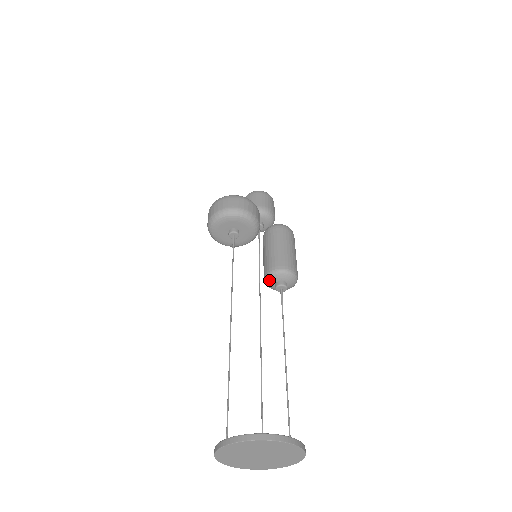
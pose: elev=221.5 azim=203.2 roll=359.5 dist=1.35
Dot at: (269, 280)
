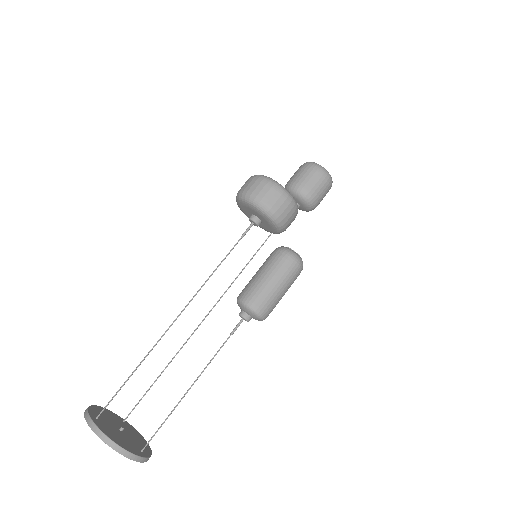
Dot at: (240, 305)
